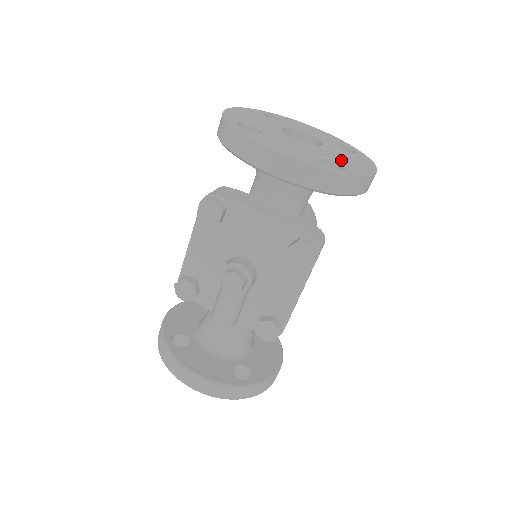
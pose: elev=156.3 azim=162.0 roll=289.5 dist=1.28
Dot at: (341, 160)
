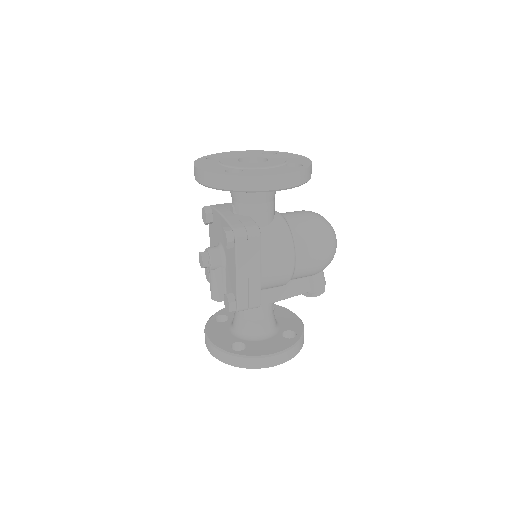
Dot at: (254, 169)
